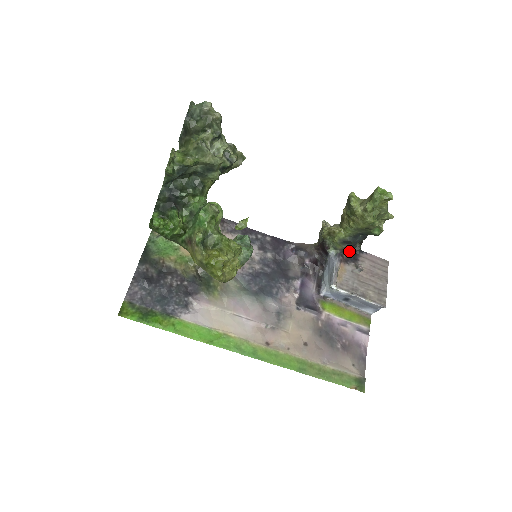
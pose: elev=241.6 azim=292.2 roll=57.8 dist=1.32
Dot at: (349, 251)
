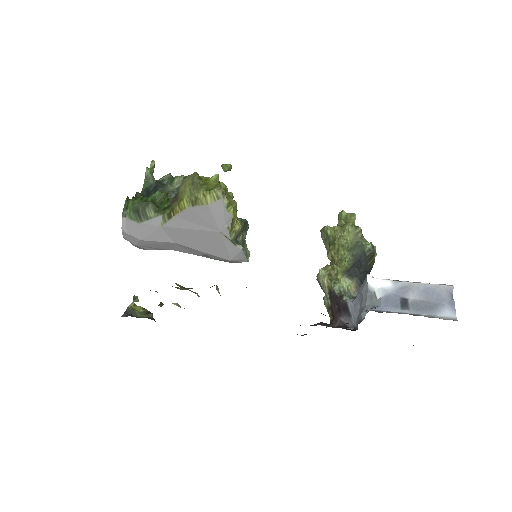
Dot at: occluded
